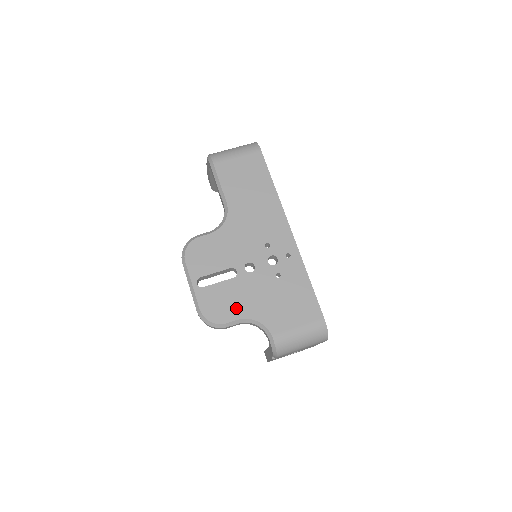
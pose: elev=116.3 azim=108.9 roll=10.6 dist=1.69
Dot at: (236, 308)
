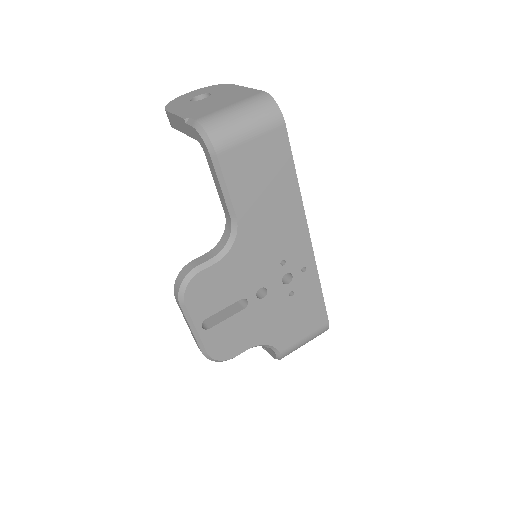
Dot at: (246, 339)
